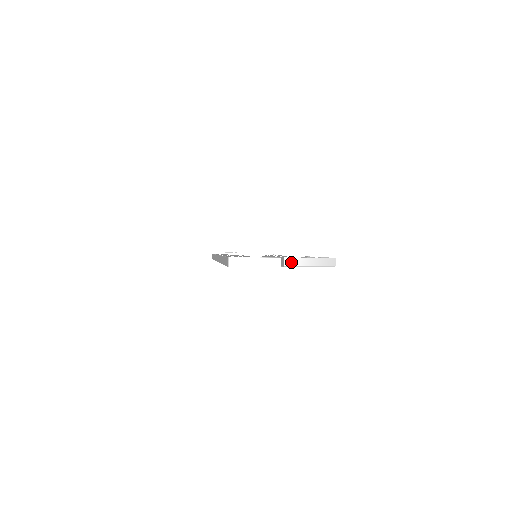
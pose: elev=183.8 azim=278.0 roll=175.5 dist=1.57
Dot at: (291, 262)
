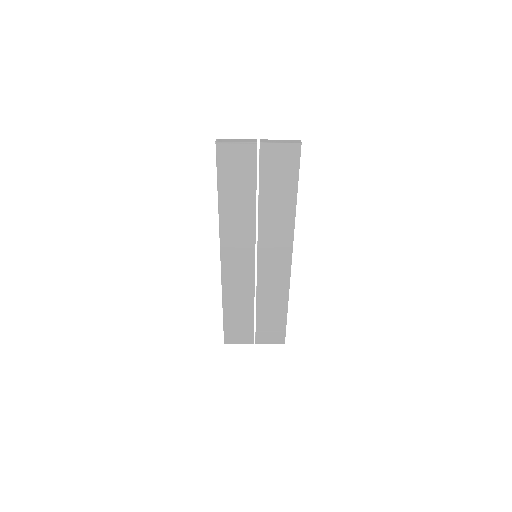
Dot at: (265, 141)
